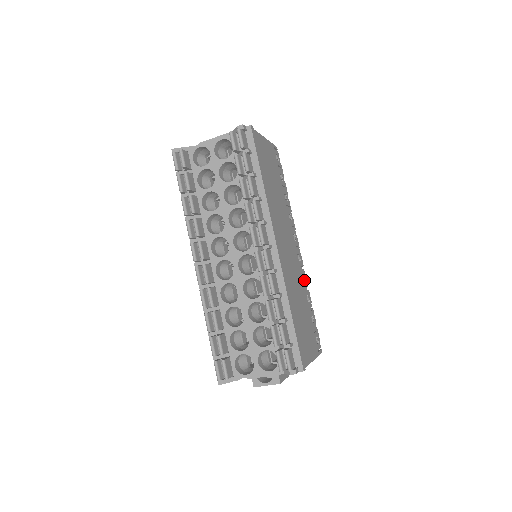
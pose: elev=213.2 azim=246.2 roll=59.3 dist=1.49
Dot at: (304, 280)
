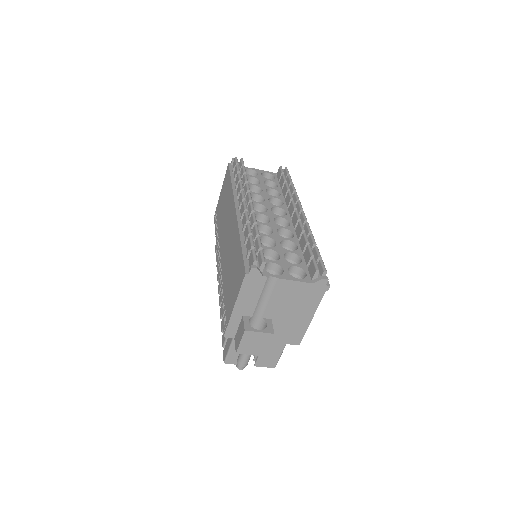
Dot at: occluded
